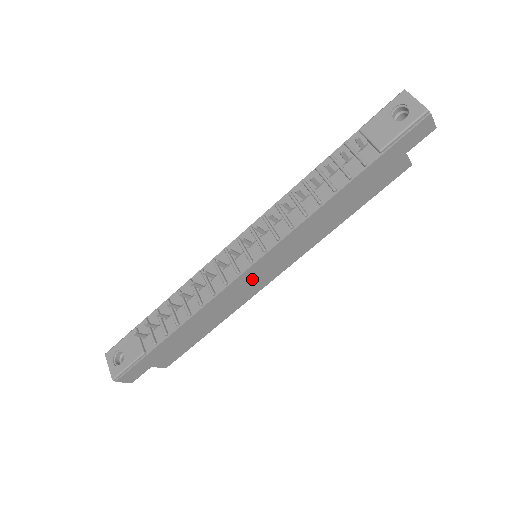
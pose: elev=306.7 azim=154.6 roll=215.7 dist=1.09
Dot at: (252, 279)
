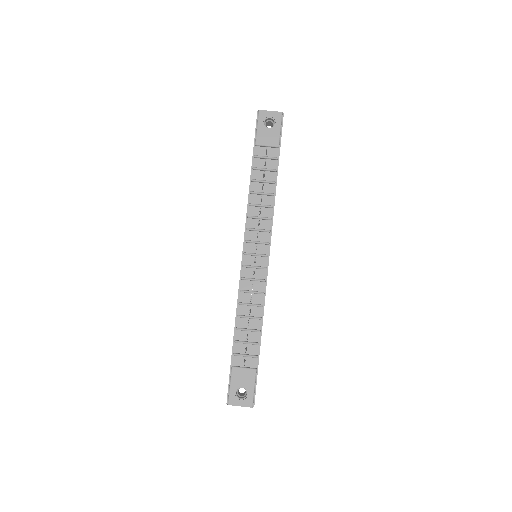
Dot at: occluded
